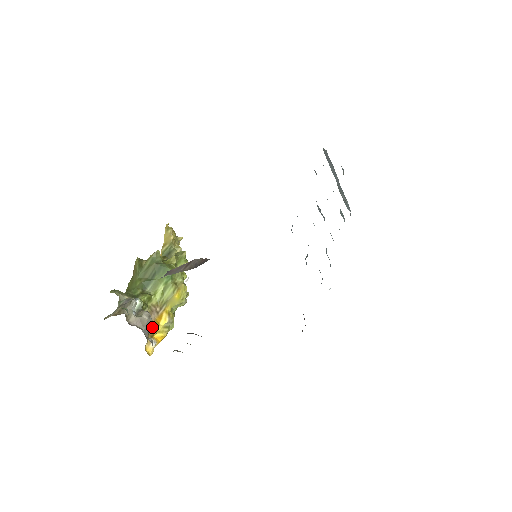
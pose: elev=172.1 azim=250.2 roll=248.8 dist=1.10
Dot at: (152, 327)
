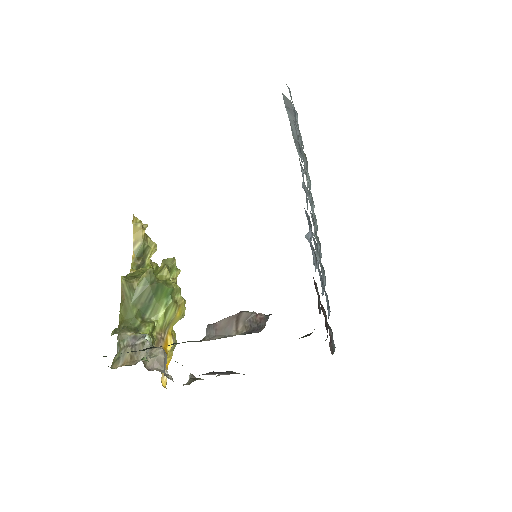
Dot at: occluded
